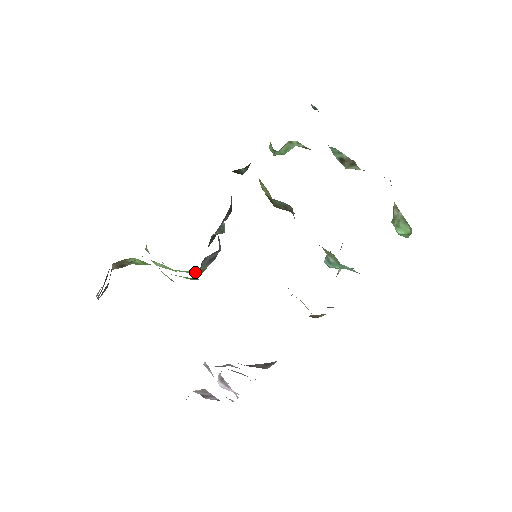
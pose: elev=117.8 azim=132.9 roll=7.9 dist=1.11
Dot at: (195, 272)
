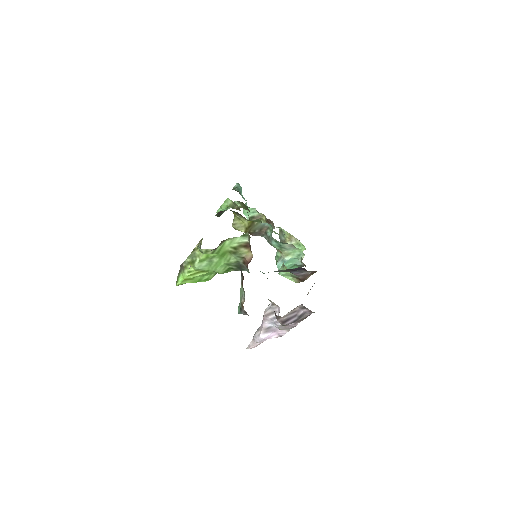
Dot at: (208, 277)
